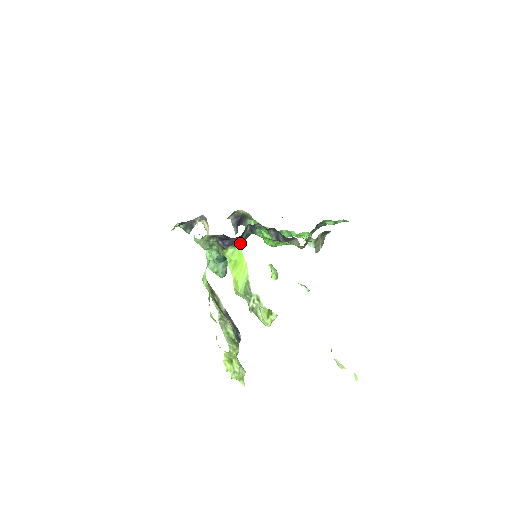
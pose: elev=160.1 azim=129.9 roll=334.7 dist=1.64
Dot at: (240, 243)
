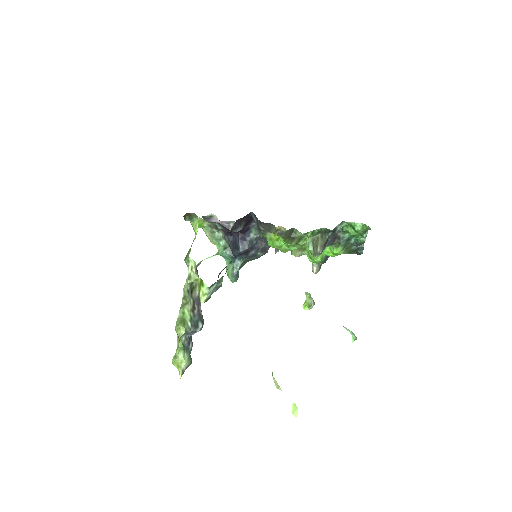
Dot at: (246, 242)
